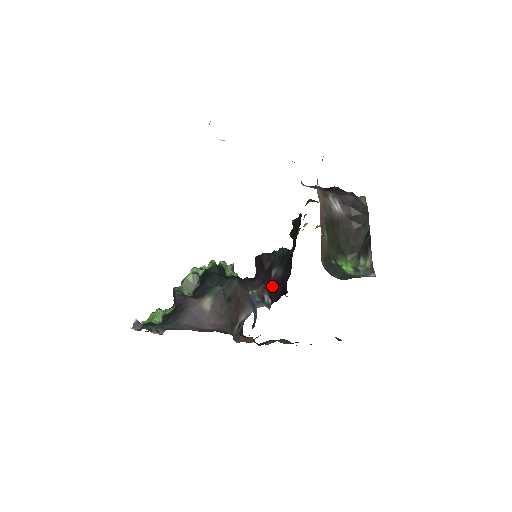
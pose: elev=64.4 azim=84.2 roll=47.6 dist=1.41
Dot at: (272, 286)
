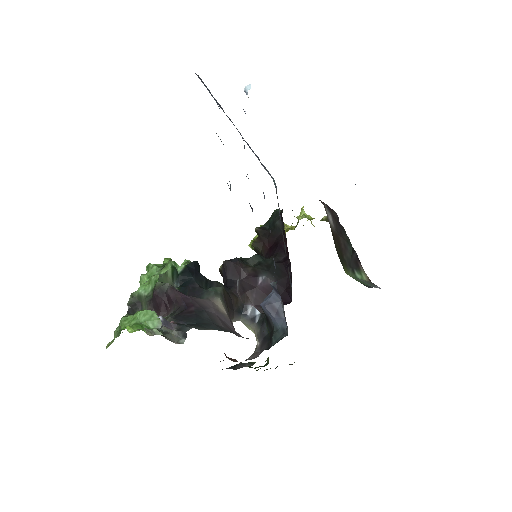
Dot at: (260, 295)
